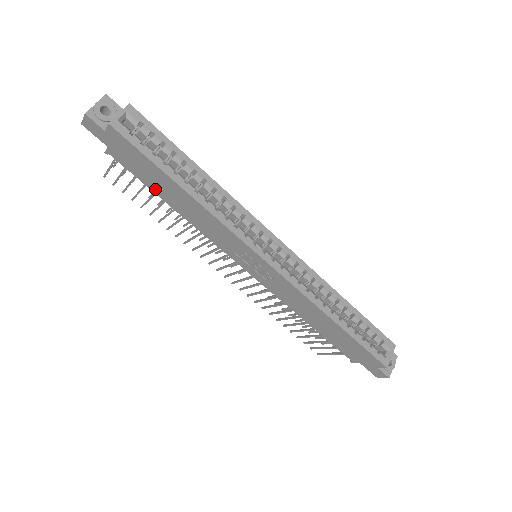
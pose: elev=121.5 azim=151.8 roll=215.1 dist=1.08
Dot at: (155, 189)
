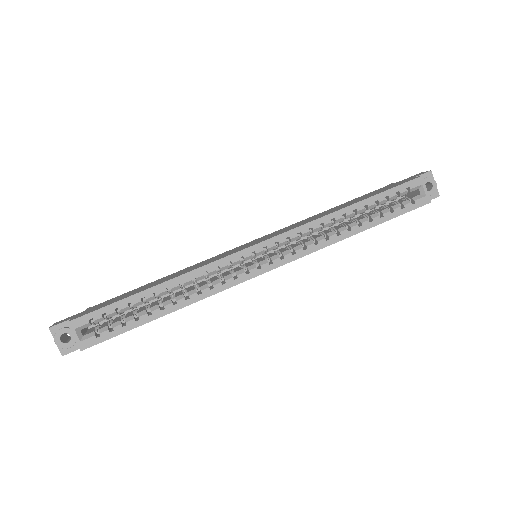
Dot at: occluded
